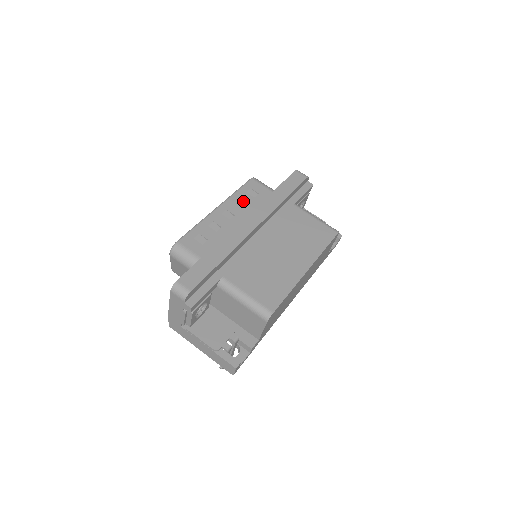
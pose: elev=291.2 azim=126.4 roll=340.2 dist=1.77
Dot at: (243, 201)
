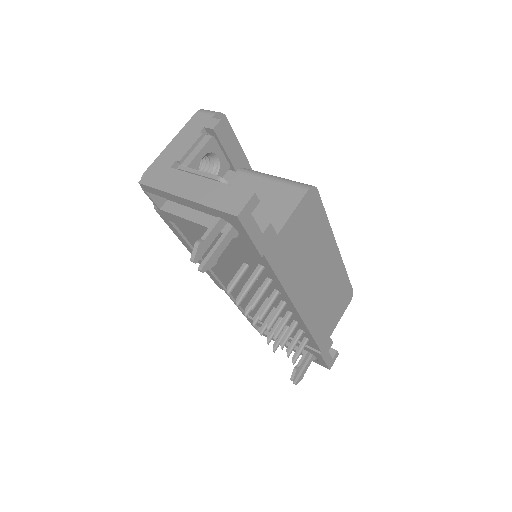
Dot at: occluded
